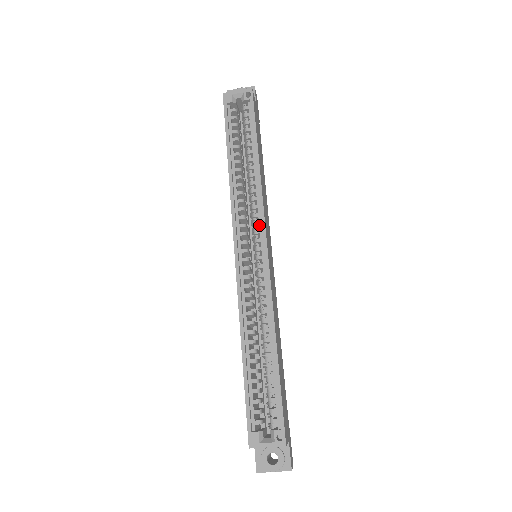
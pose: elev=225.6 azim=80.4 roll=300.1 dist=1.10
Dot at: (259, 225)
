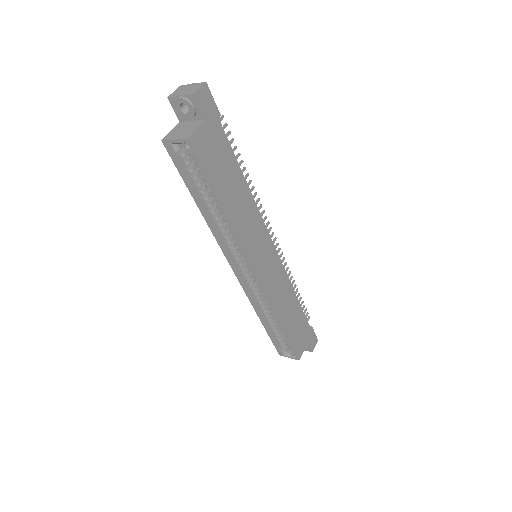
Dot at: (245, 257)
